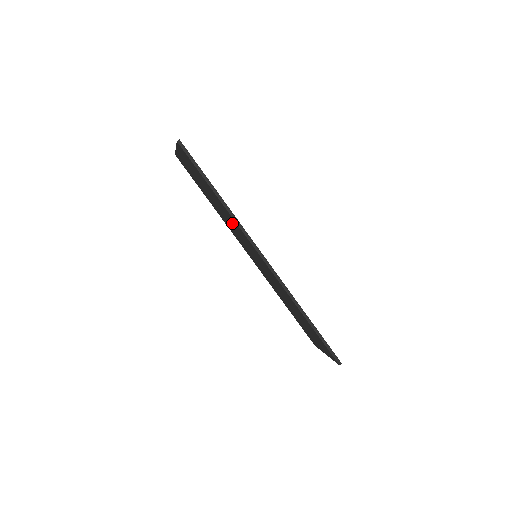
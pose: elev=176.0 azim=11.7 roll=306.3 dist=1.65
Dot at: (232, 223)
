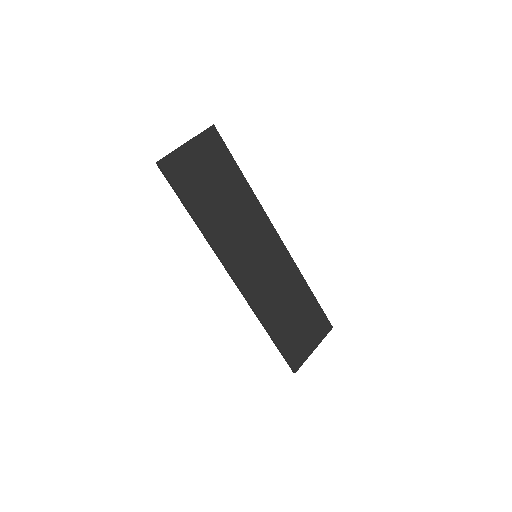
Dot at: (225, 229)
